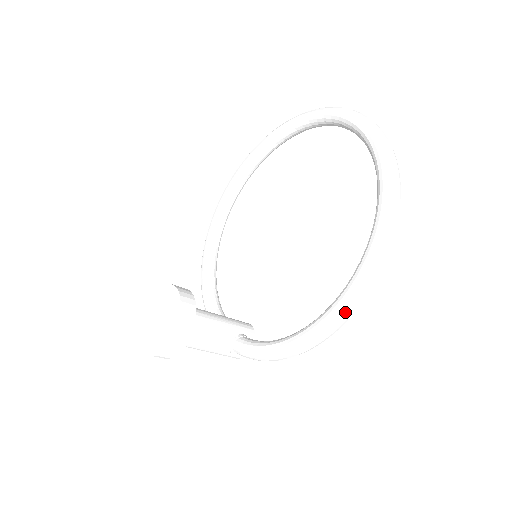
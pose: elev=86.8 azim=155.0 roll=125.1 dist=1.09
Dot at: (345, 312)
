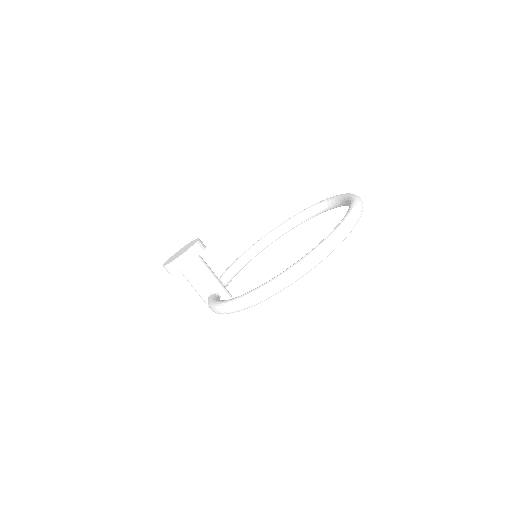
Dot at: (250, 298)
